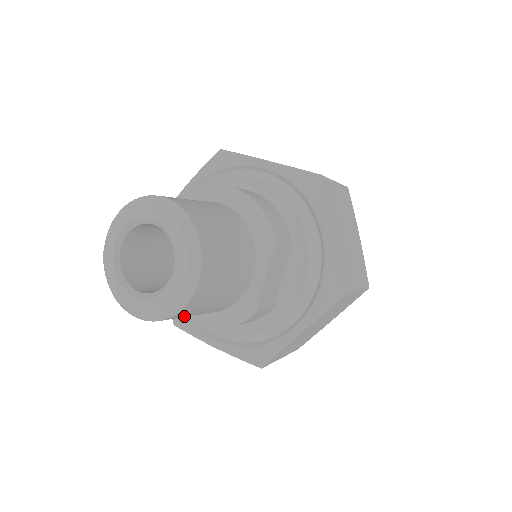
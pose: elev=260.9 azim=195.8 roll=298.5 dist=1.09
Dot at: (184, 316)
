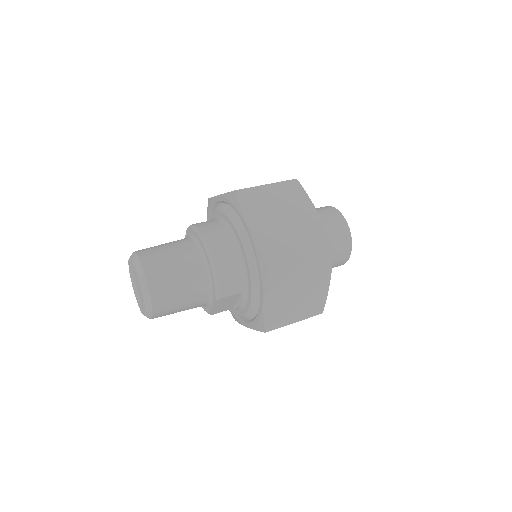
Dot at: occluded
